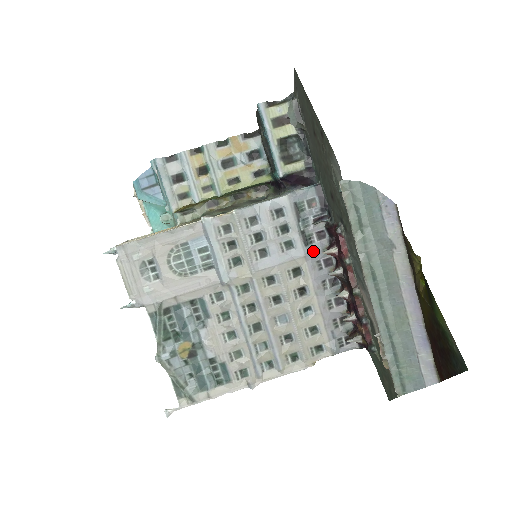
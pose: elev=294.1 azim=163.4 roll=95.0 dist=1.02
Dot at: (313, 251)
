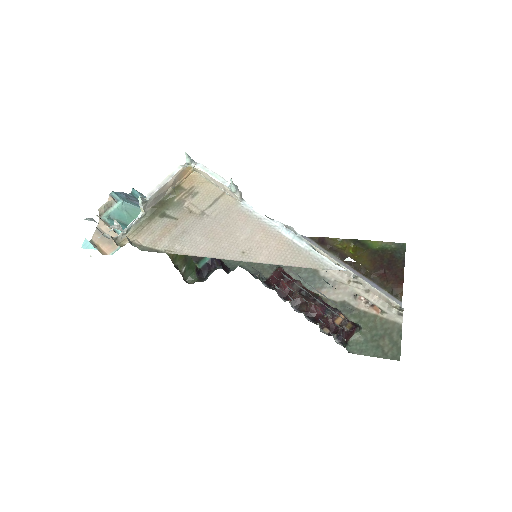
Dot at: occluded
